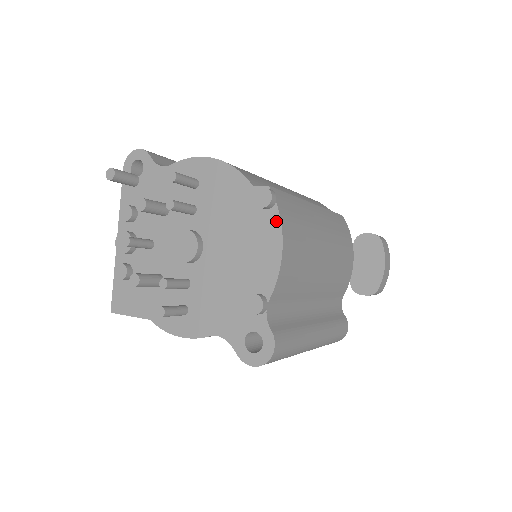
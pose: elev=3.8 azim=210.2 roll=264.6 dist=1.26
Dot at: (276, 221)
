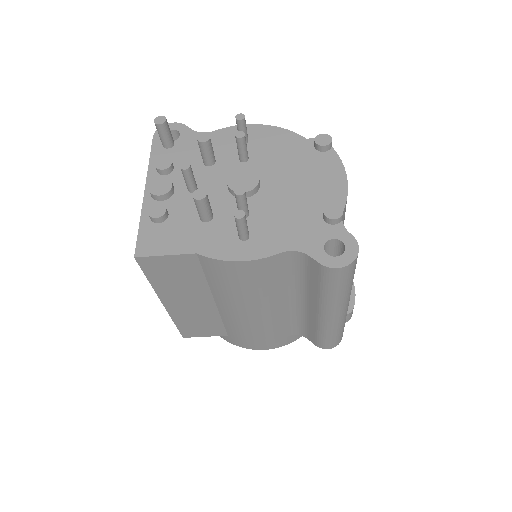
Dot at: (335, 158)
